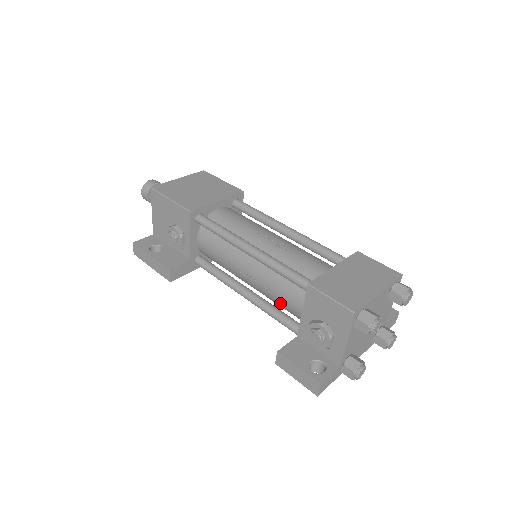
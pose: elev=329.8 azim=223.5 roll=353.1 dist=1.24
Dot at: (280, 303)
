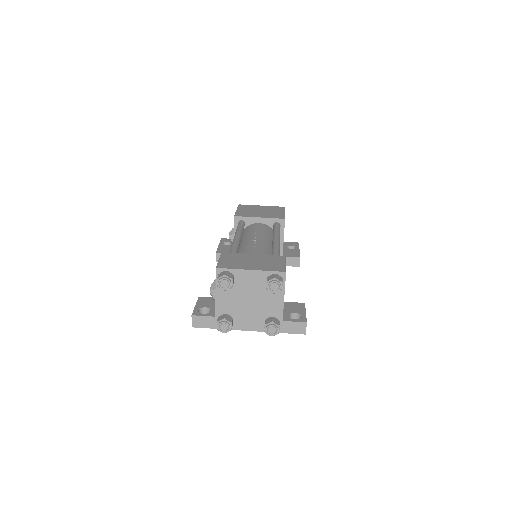
Dot at: occluded
